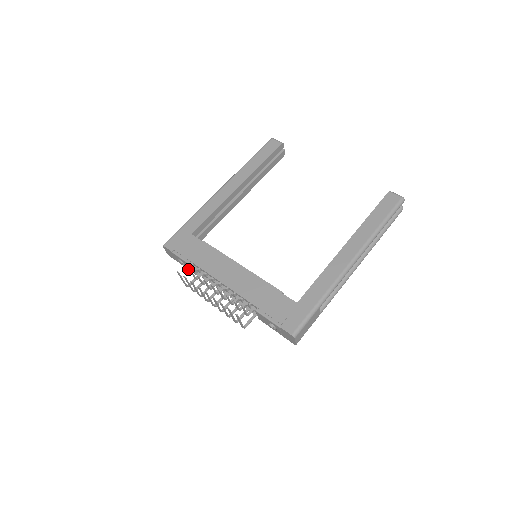
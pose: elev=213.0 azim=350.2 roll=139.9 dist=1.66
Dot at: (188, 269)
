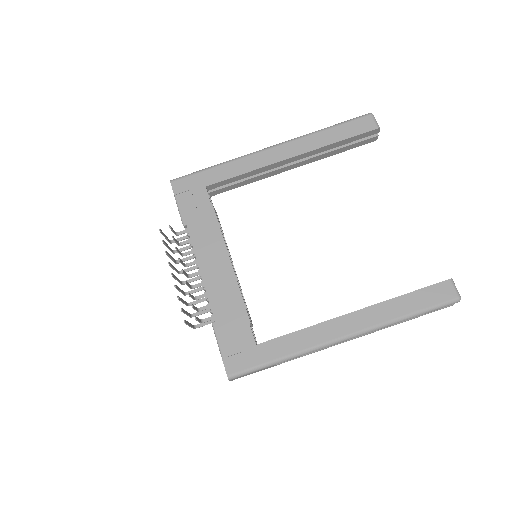
Dot at: occluded
